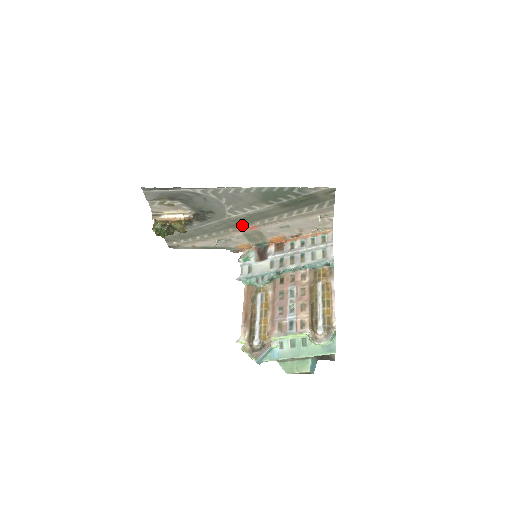
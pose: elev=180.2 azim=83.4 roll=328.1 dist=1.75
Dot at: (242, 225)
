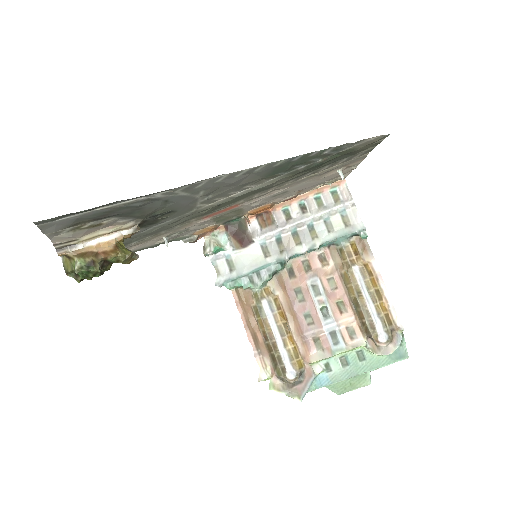
Dot at: (215, 210)
